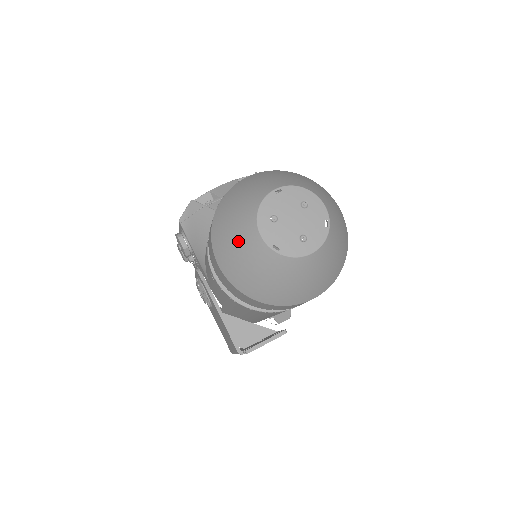
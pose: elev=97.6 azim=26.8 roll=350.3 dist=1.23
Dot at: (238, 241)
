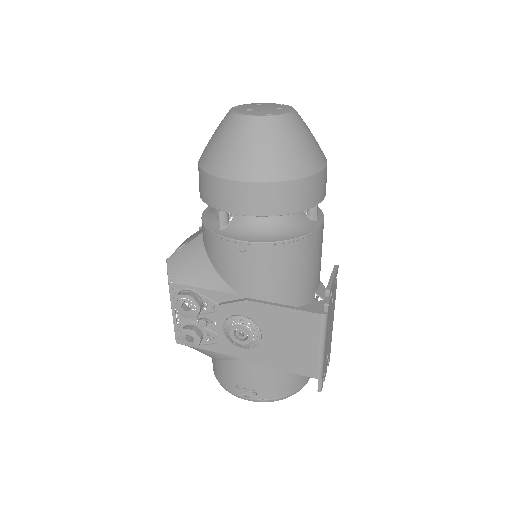
Dot at: (239, 140)
